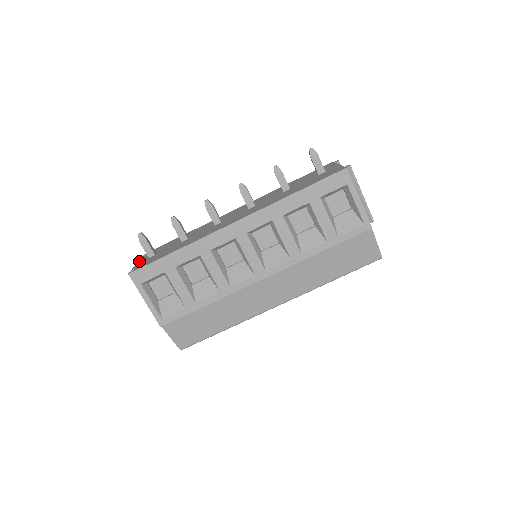
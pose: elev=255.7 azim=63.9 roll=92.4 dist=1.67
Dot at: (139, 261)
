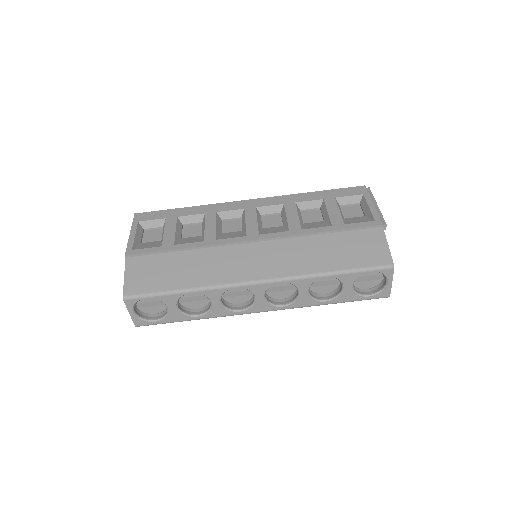
Dot at: occluded
